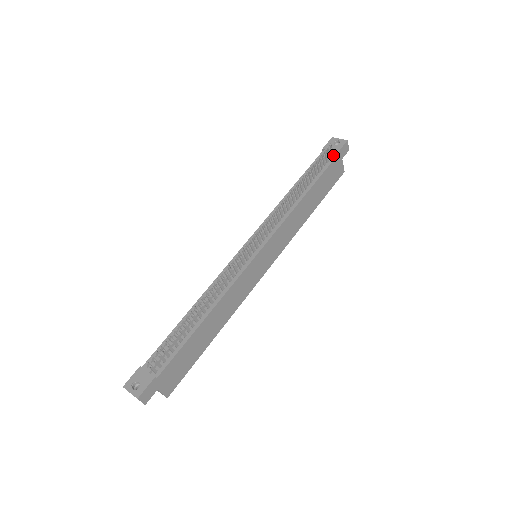
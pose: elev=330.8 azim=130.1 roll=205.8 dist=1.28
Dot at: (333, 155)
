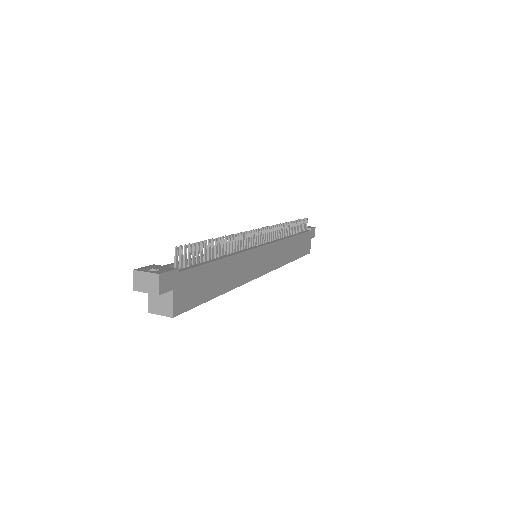
Dot at: (306, 230)
